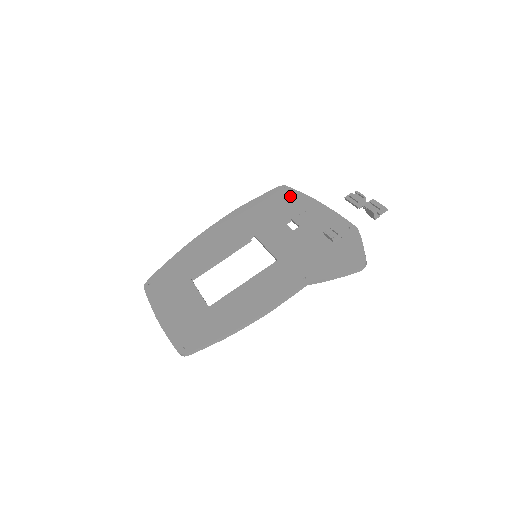
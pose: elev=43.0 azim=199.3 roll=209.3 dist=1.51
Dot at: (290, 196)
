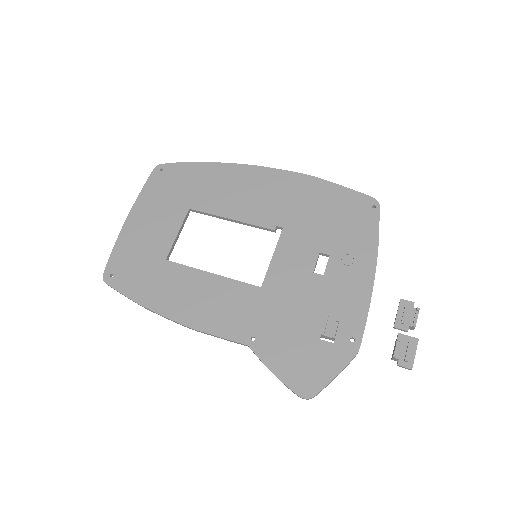
Dot at: (365, 226)
